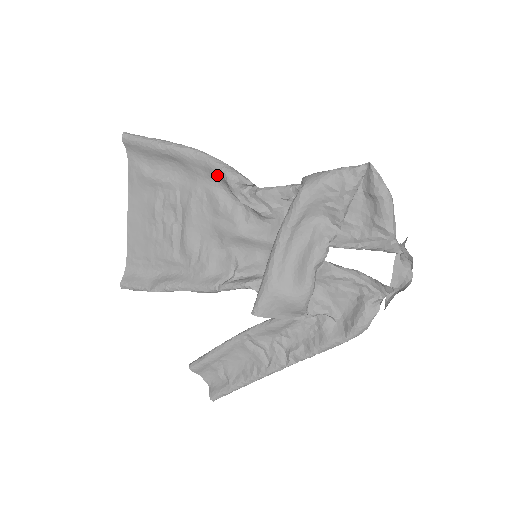
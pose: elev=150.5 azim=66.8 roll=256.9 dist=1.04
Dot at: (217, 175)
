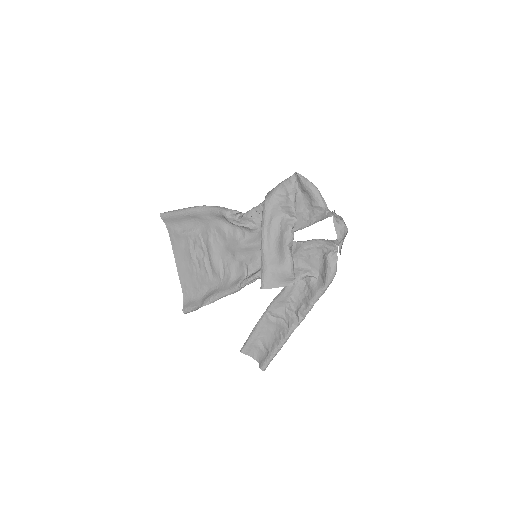
Dot at: (218, 215)
